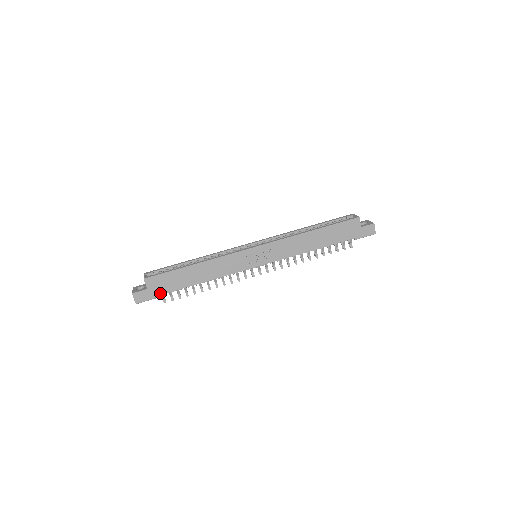
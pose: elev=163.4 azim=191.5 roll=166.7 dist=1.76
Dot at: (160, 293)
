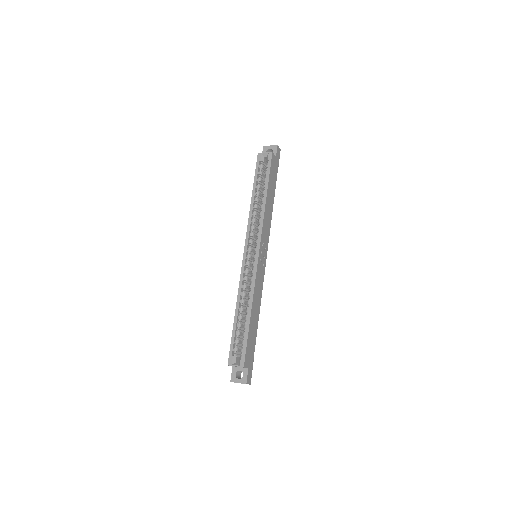
Dot at: (253, 358)
